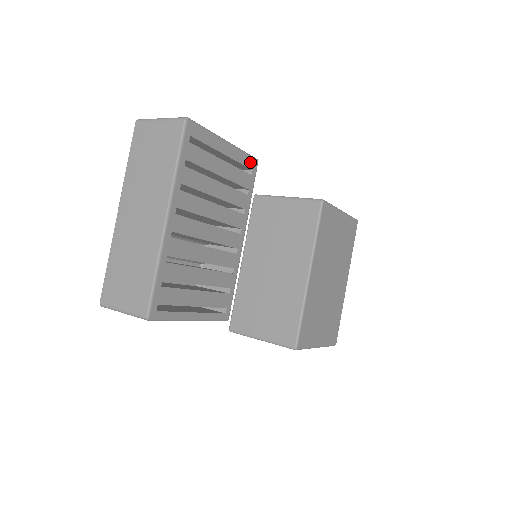
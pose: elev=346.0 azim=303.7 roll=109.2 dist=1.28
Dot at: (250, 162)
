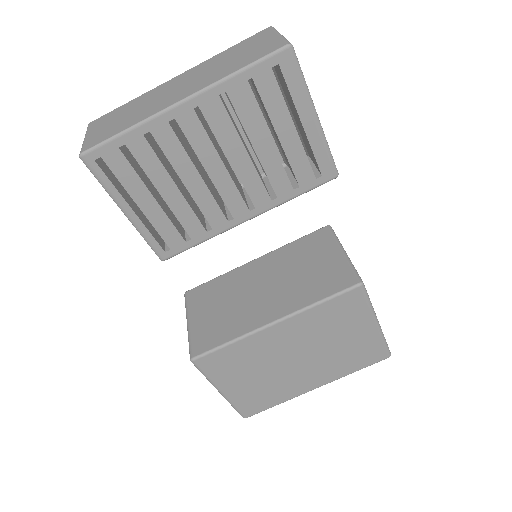
Dot at: (327, 166)
